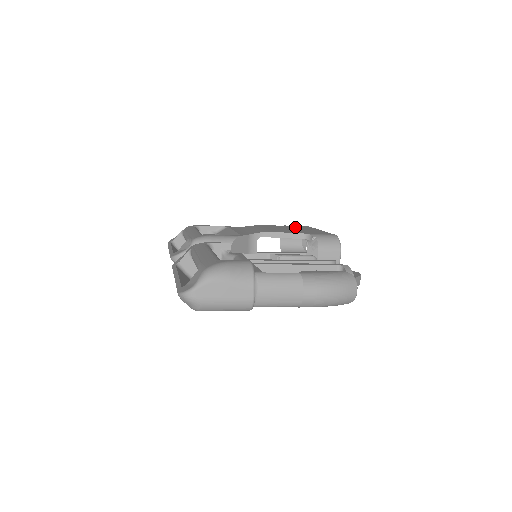
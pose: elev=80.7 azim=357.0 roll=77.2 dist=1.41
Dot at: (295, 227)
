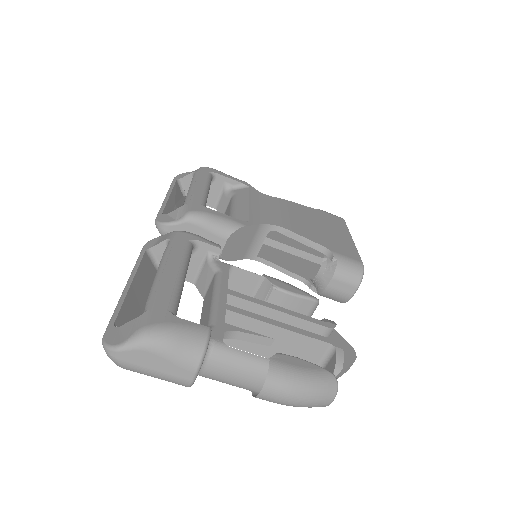
Dot at: (326, 220)
